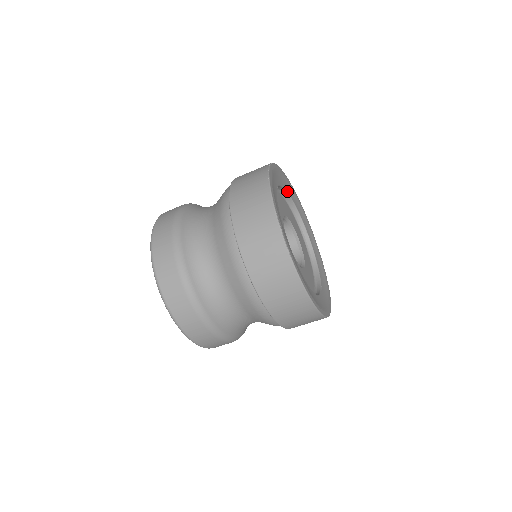
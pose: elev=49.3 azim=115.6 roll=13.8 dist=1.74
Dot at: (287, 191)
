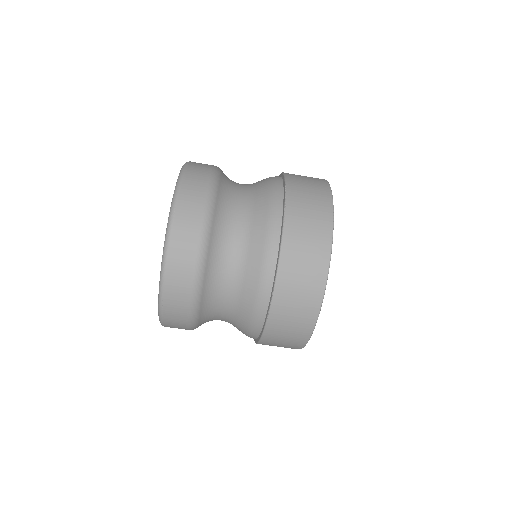
Dot at: occluded
